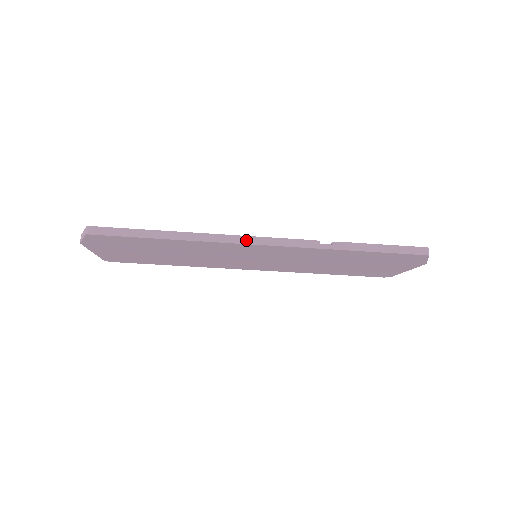
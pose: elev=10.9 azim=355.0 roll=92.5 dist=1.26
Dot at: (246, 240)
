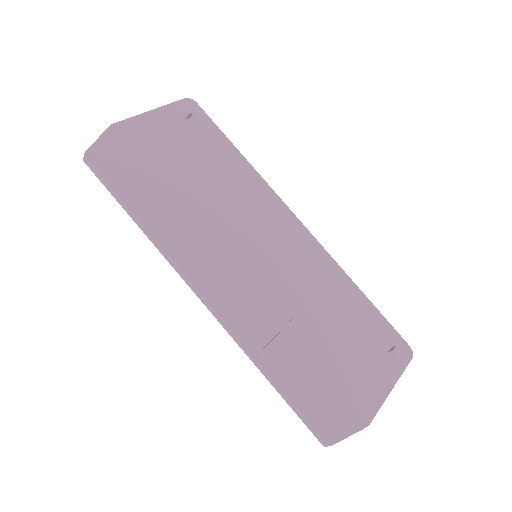
Dot at: (189, 284)
